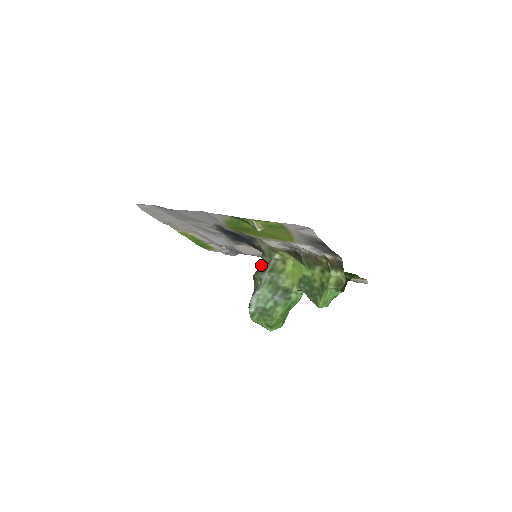
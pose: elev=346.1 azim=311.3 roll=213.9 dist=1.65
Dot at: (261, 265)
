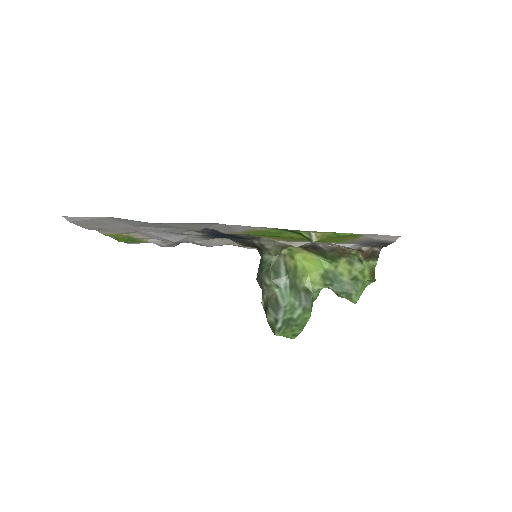
Dot at: (266, 266)
